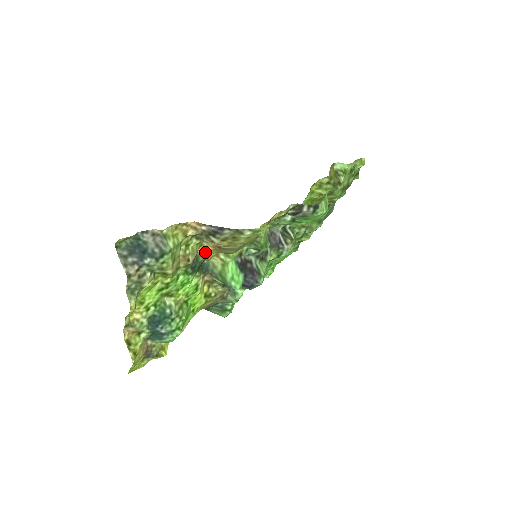
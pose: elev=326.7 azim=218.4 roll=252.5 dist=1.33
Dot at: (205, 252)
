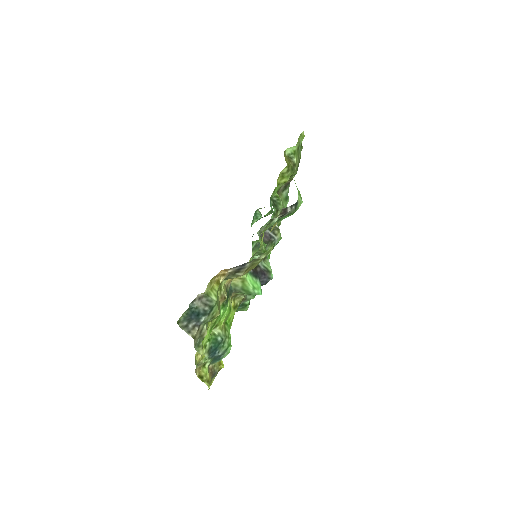
Dot at: (229, 282)
